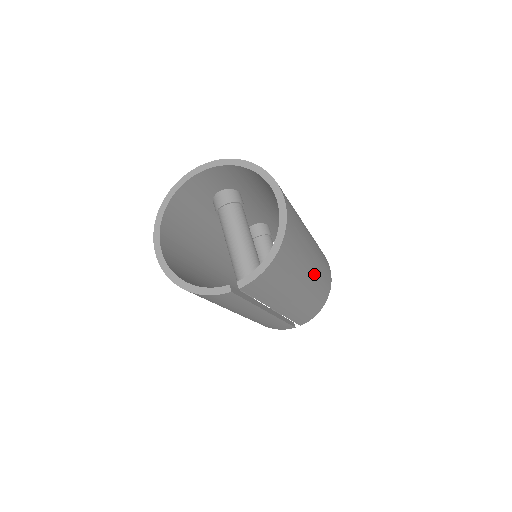
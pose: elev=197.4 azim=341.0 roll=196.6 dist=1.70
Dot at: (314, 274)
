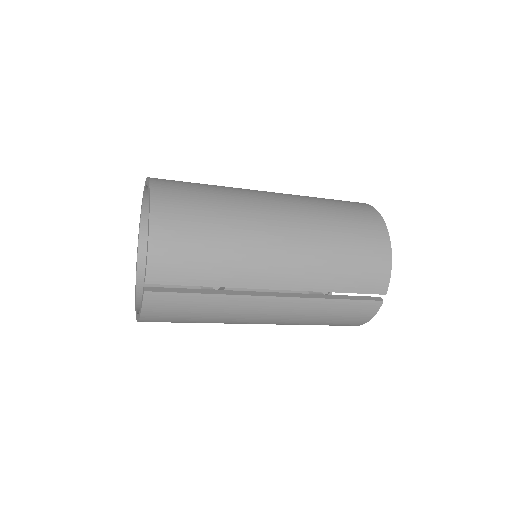
Dot at: (296, 225)
